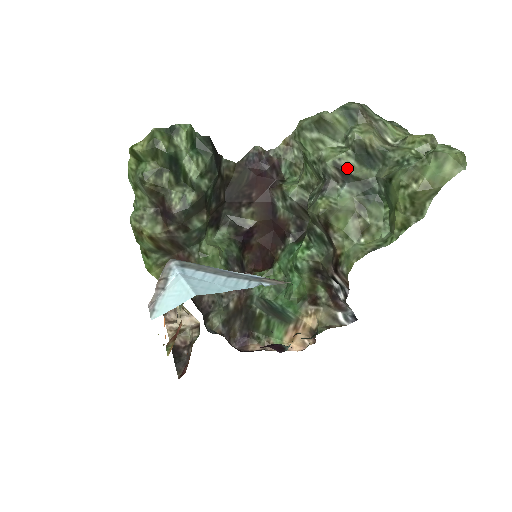
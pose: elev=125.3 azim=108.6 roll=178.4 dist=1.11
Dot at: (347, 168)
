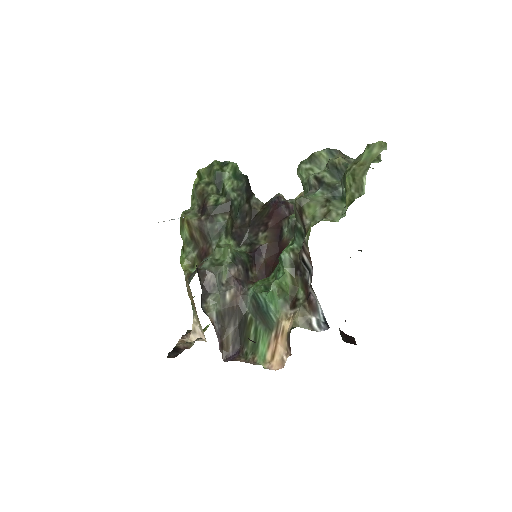
Dot at: (322, 178)
